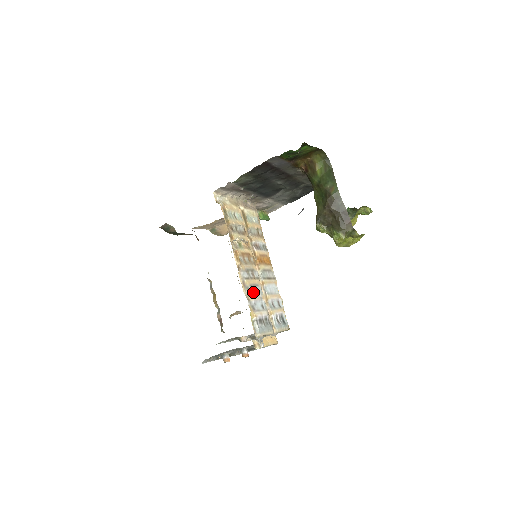
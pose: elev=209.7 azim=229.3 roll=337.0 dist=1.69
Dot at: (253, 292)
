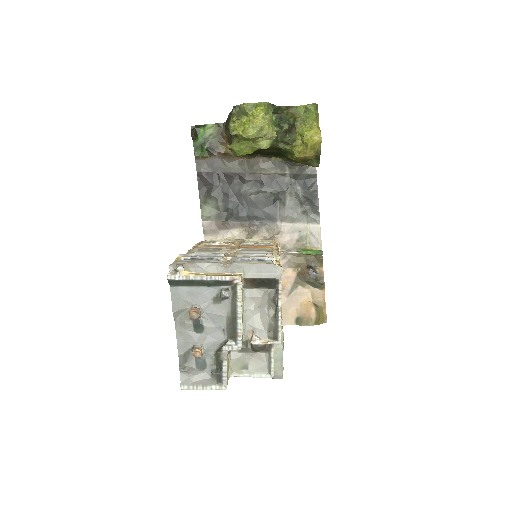
Dot at: occluded
